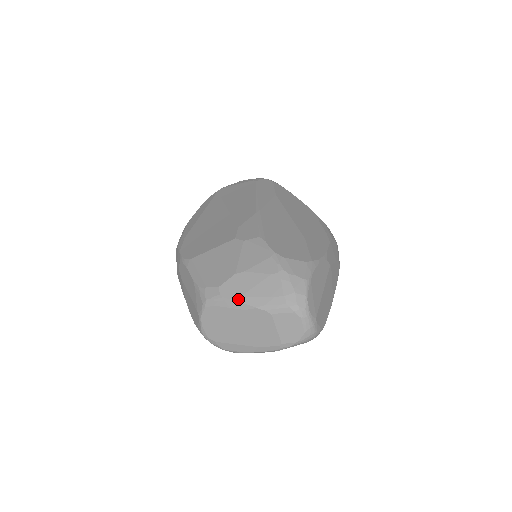
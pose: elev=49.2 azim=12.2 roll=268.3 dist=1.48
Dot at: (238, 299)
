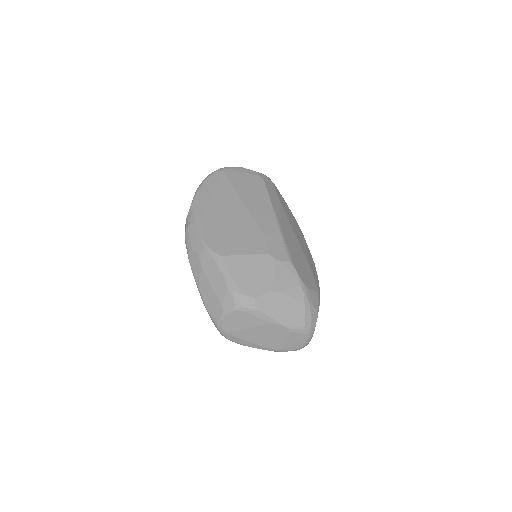
Dot at: (270, 314)
